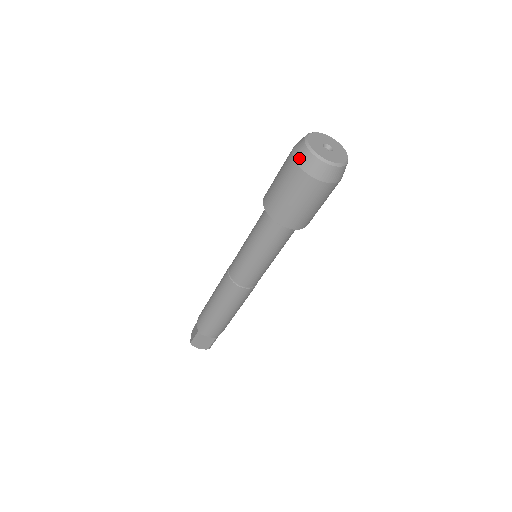
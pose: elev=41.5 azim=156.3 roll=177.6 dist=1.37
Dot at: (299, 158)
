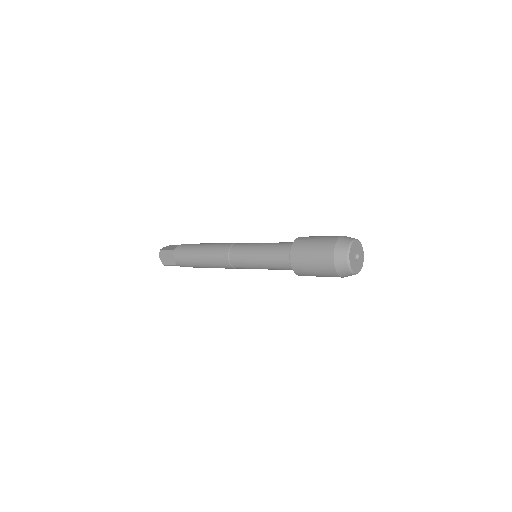
Dot at: (341, 272)
